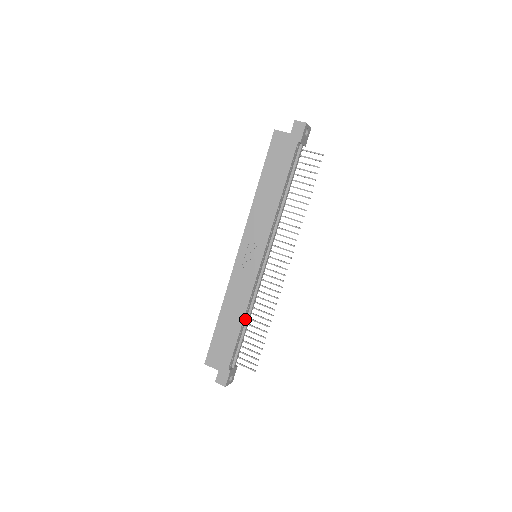
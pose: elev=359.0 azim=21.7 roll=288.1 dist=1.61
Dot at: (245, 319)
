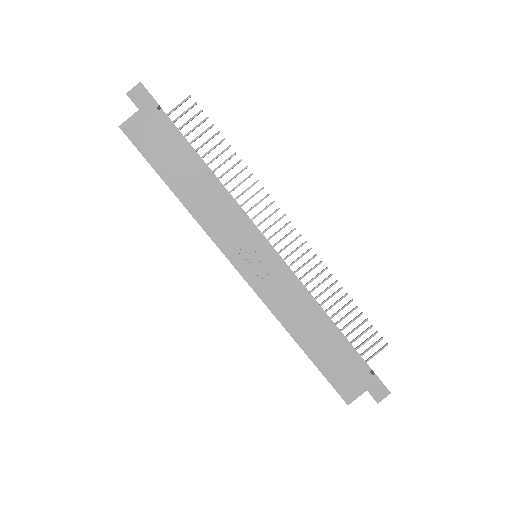
Dot at: (324, 317)
